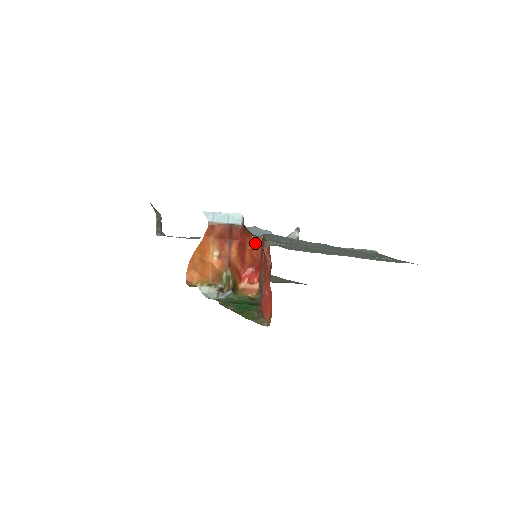
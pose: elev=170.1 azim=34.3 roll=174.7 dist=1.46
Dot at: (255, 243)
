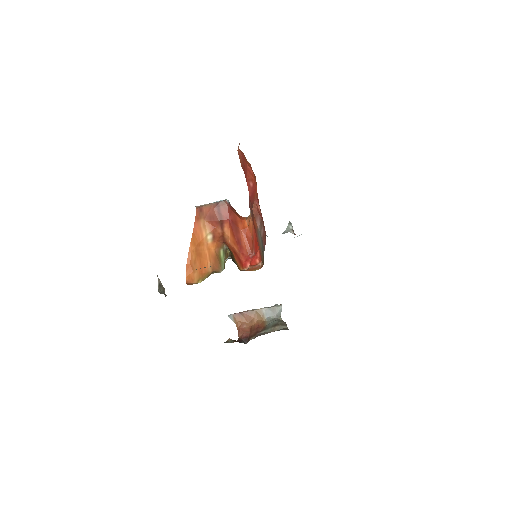
Dot at: (246, 221)
